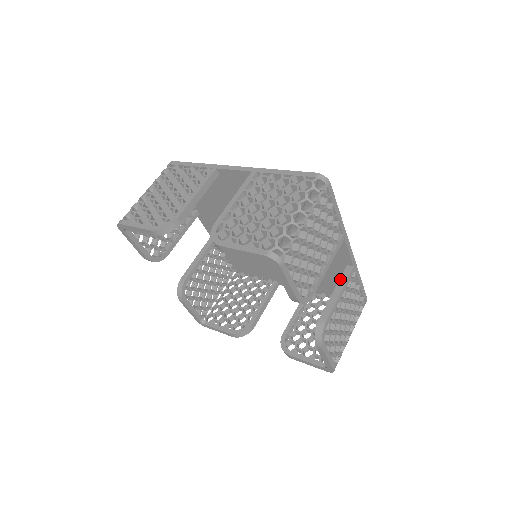
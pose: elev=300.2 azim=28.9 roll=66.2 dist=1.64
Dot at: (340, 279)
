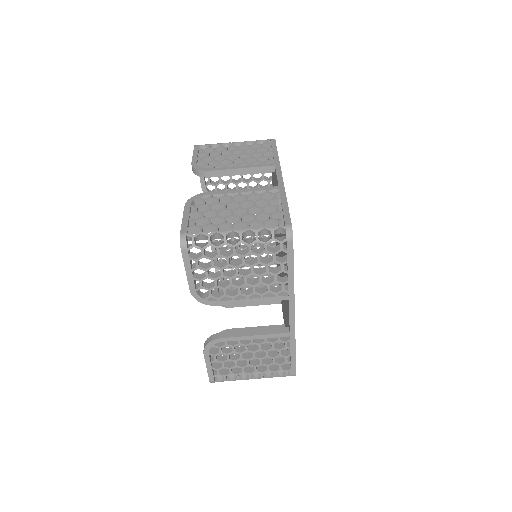
Dot at: occluded
